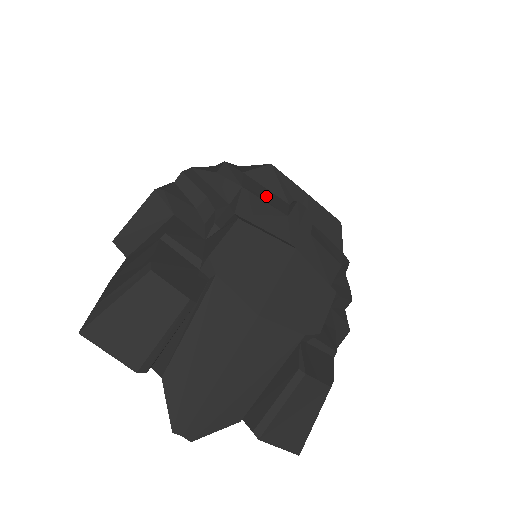
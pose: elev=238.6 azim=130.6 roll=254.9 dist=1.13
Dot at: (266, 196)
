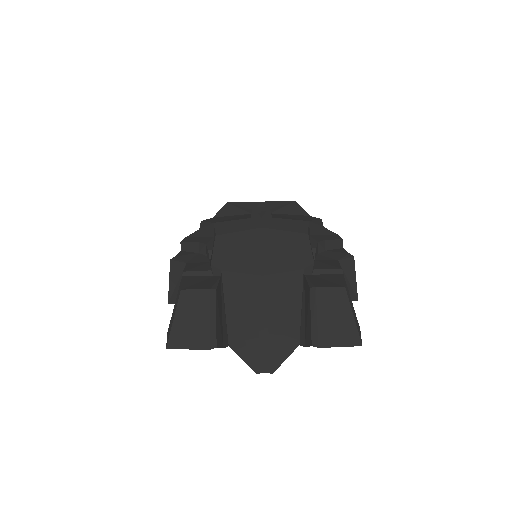
Dot at: (232, 218)
